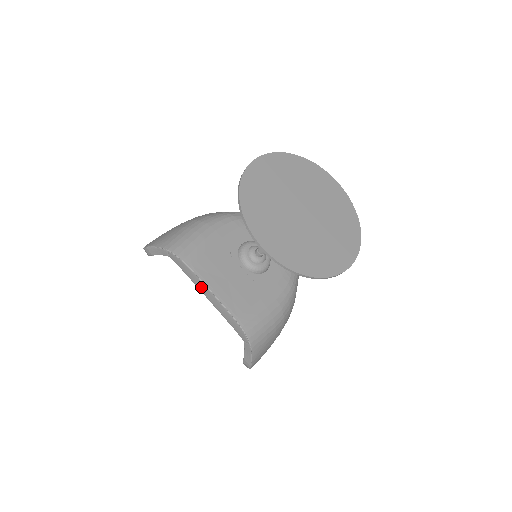
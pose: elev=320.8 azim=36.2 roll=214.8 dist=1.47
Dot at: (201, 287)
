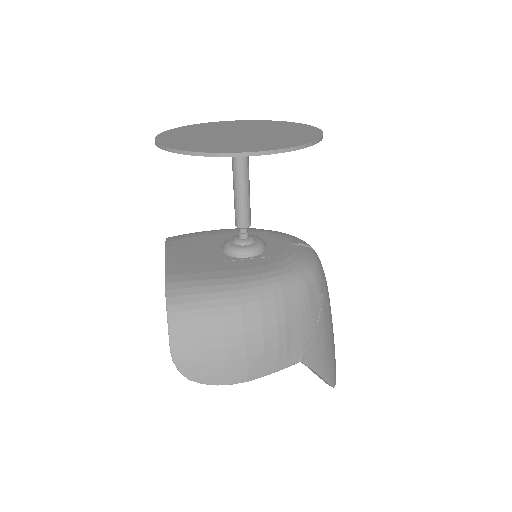
Dot at: occluded
